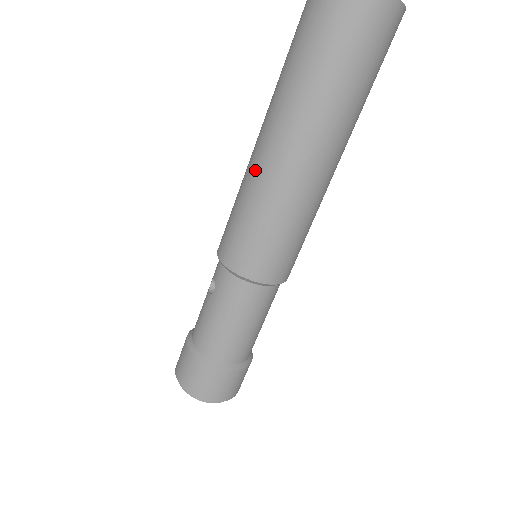
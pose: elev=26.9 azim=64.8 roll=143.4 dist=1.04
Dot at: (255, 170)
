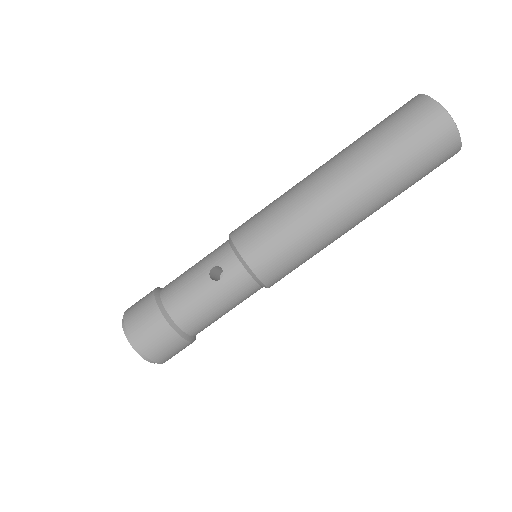
Dot at: (320, 210)
